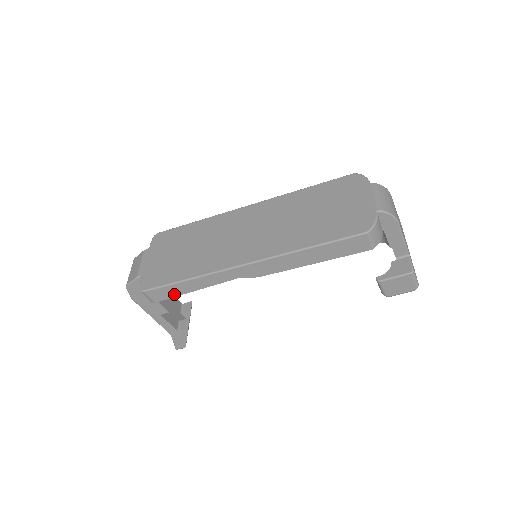
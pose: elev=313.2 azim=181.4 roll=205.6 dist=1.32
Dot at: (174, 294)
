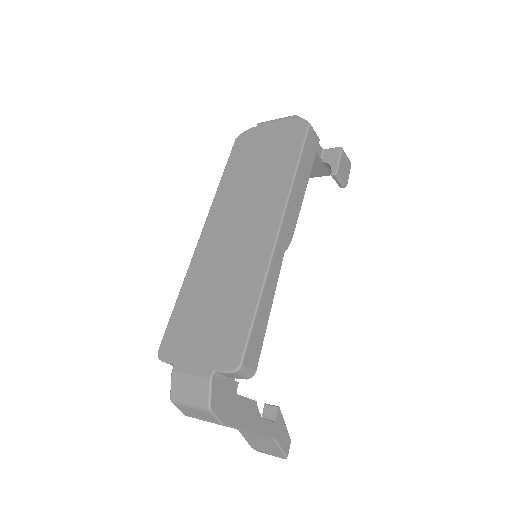
Dot at: (261, 336)
